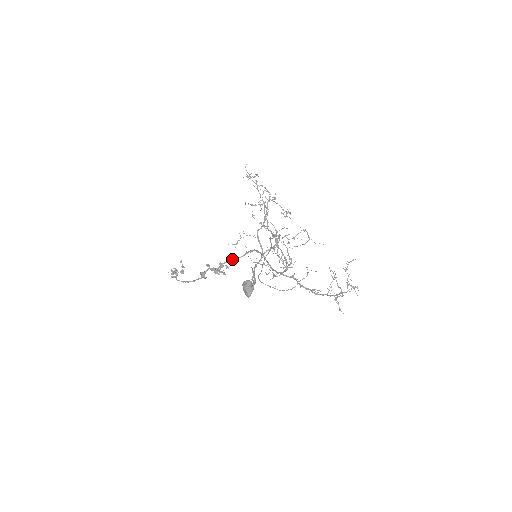
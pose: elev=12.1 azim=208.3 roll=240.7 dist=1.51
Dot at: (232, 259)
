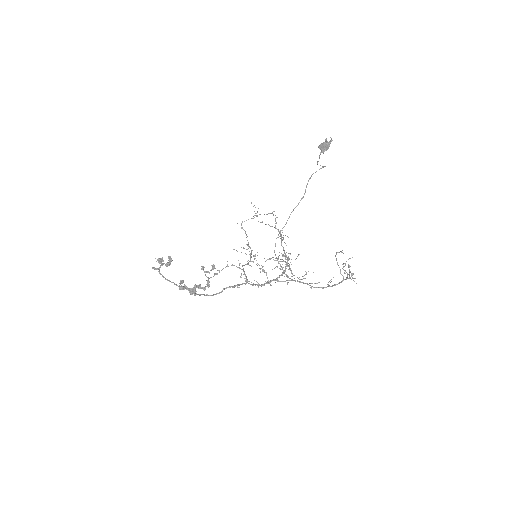
Dot at: (205, 295)
